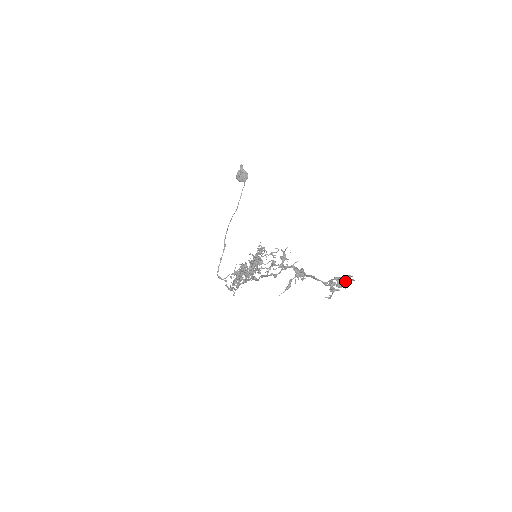
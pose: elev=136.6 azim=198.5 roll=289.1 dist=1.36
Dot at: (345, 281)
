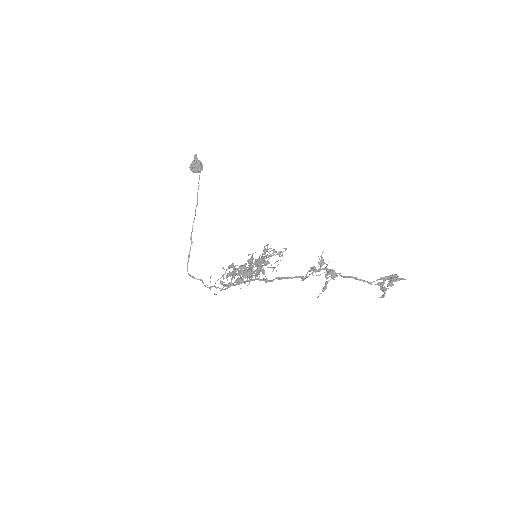
Dot at: (395, 280)
